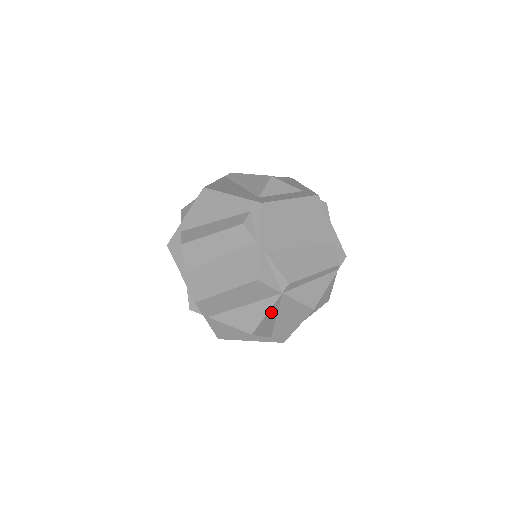
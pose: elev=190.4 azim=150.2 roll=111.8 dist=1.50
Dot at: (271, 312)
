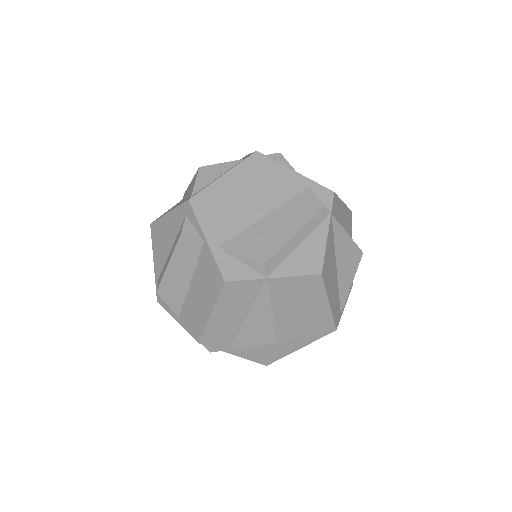
Dot at: (277, 306)
